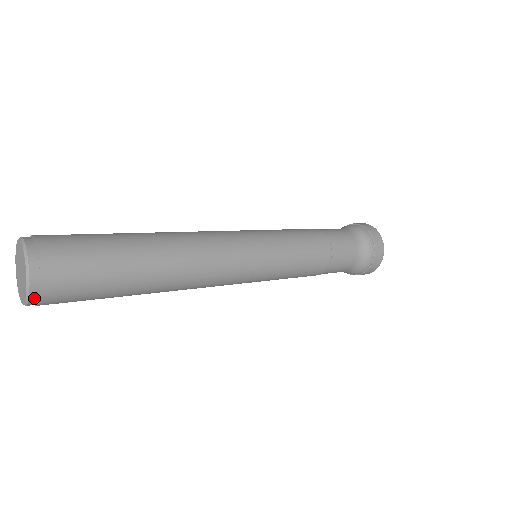
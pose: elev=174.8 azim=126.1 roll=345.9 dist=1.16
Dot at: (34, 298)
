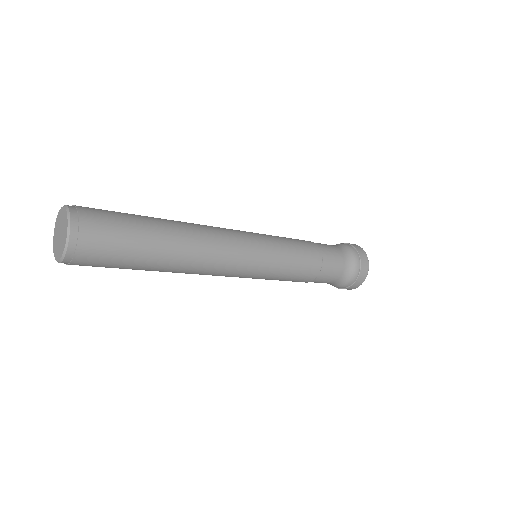
Dot at: (64, 263)
